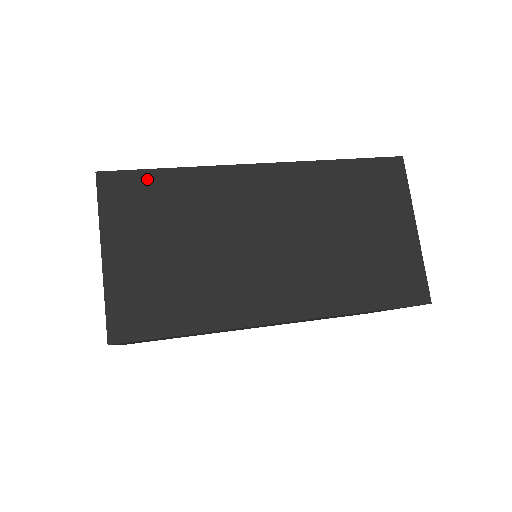
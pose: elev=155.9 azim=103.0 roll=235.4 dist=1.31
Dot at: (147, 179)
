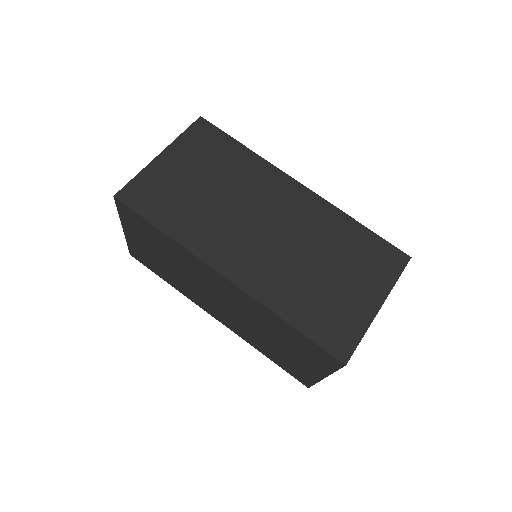
Dot at: (145, 223)
